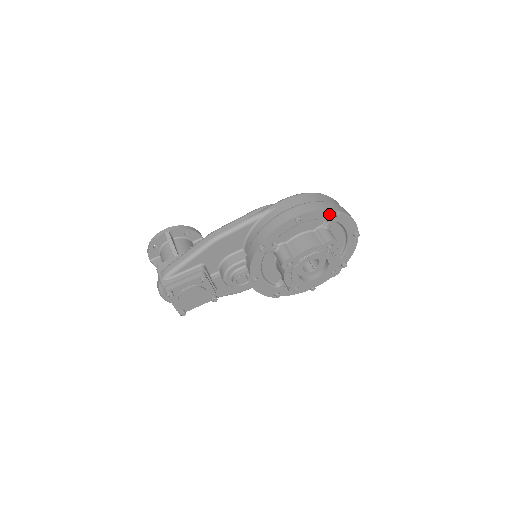
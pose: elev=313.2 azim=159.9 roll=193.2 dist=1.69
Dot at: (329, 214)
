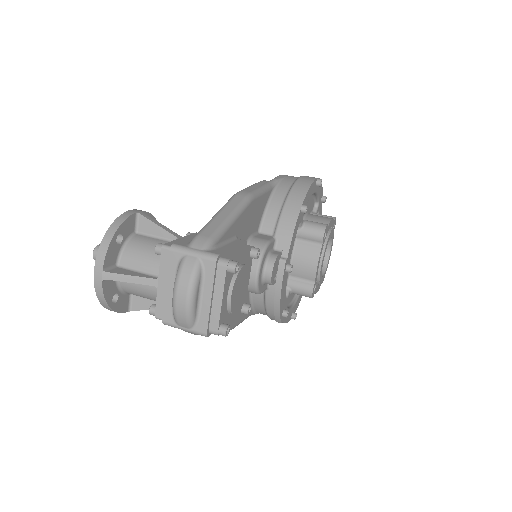
Dot at: (320, 195)
